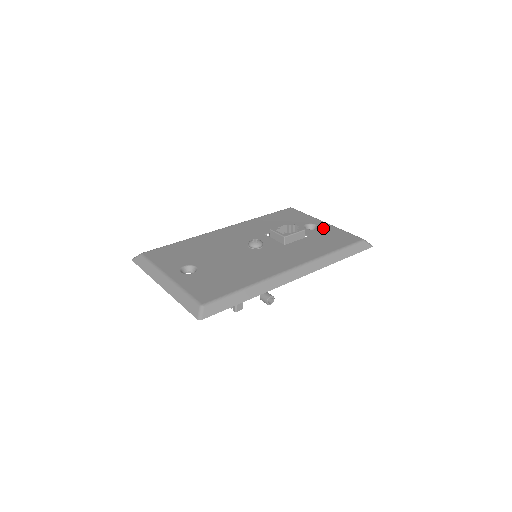
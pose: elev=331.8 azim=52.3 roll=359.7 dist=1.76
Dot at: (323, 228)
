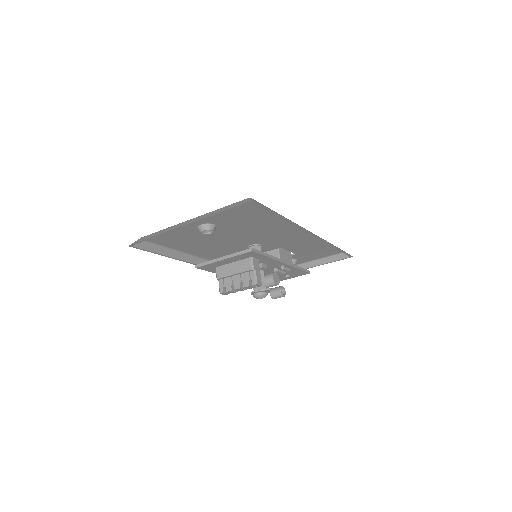
Dot at: (302, 258)
